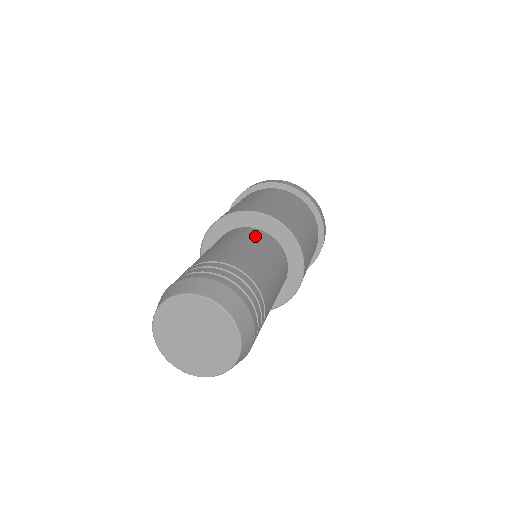
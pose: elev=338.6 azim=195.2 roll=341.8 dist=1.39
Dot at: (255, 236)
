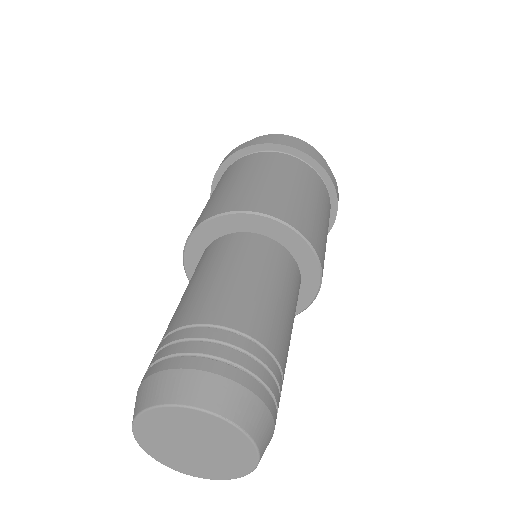
Dot at: (219, 251)
